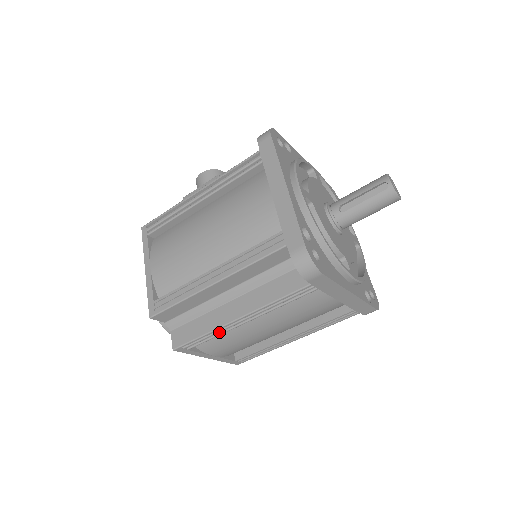
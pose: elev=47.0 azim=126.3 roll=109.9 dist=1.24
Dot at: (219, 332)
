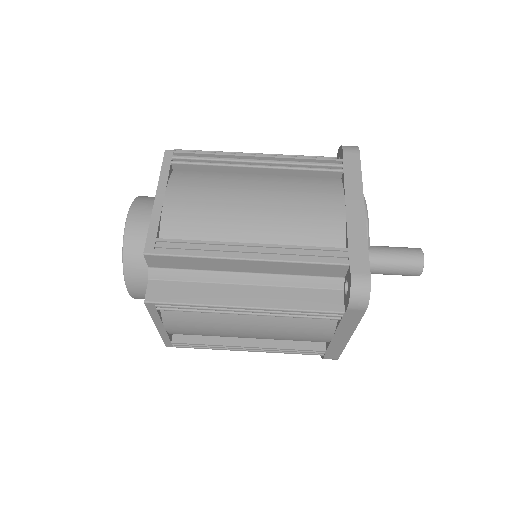
Dot at: (223, 159)
